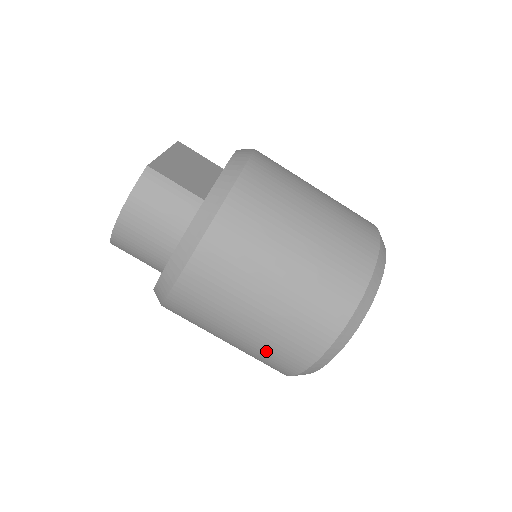
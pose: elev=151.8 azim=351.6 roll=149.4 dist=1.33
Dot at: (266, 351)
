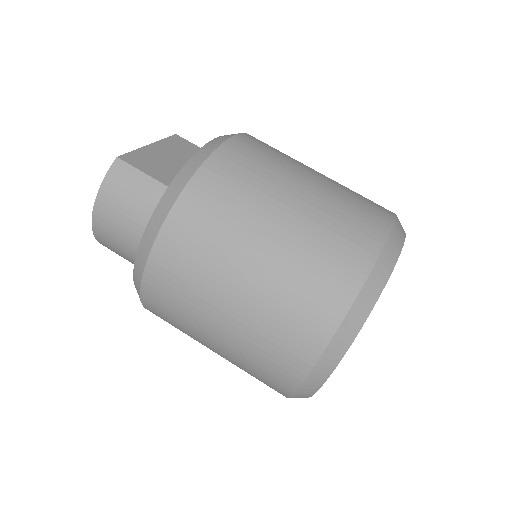
Dot at: (249, 365)
